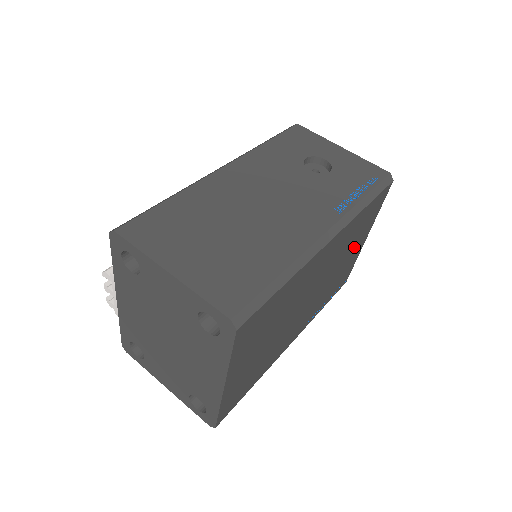
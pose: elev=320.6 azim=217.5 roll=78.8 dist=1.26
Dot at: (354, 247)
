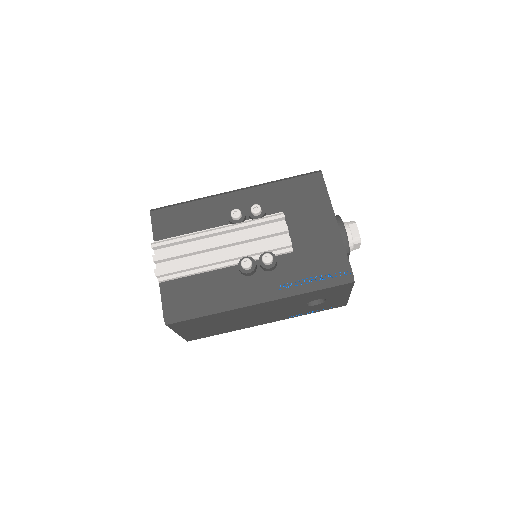
Dot at: occluded
